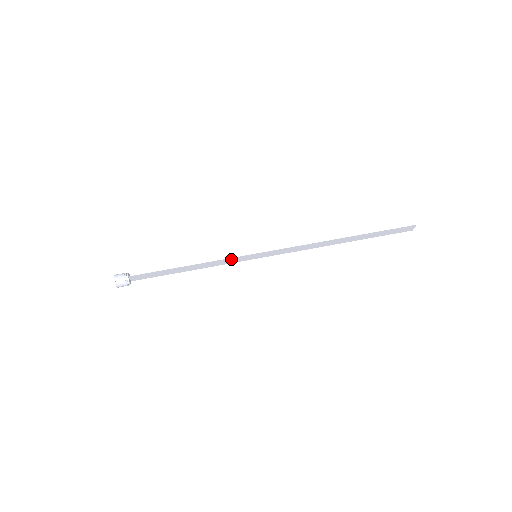
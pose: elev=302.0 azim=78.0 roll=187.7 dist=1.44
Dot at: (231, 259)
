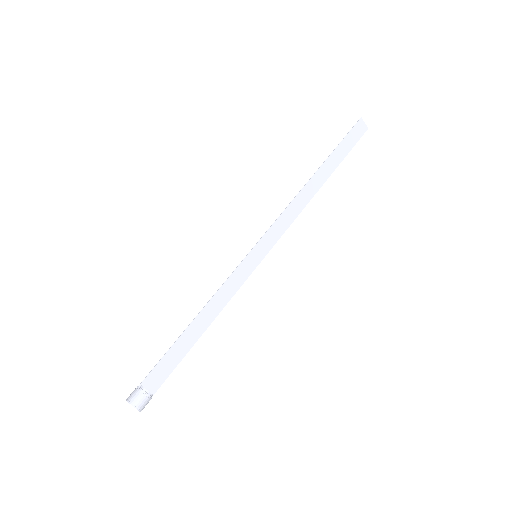
Dot at: (234, 277)
